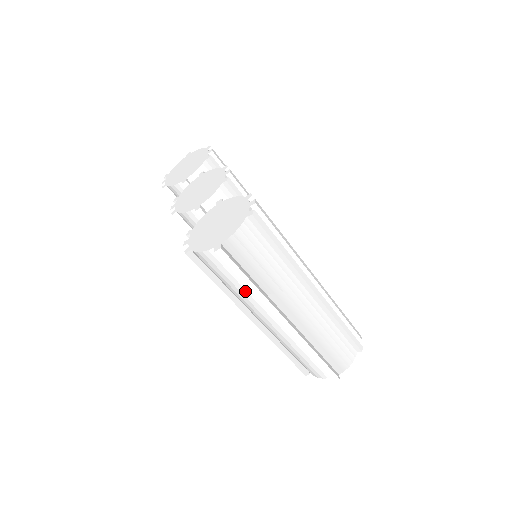
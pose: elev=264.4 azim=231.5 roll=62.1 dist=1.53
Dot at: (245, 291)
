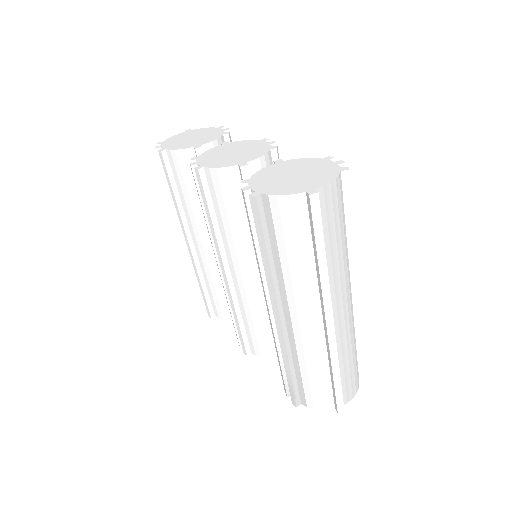
Dot at: (304, 265)
